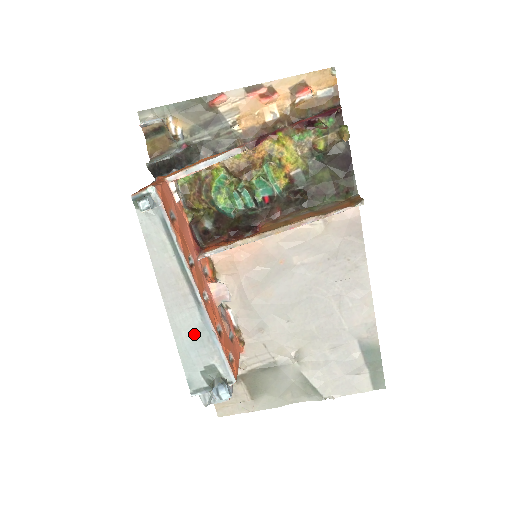
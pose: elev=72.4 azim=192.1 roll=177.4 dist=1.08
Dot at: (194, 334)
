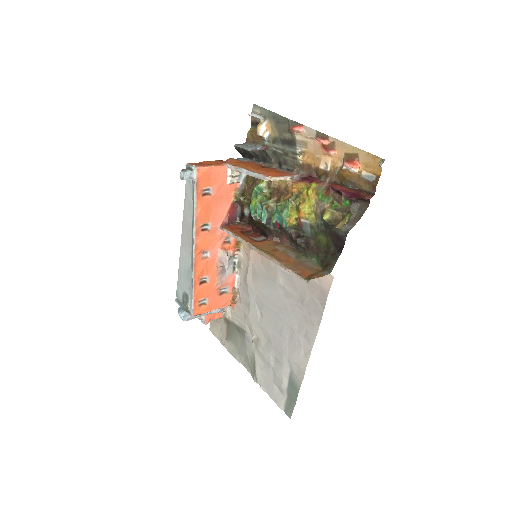
Dot at: (186, 269)
